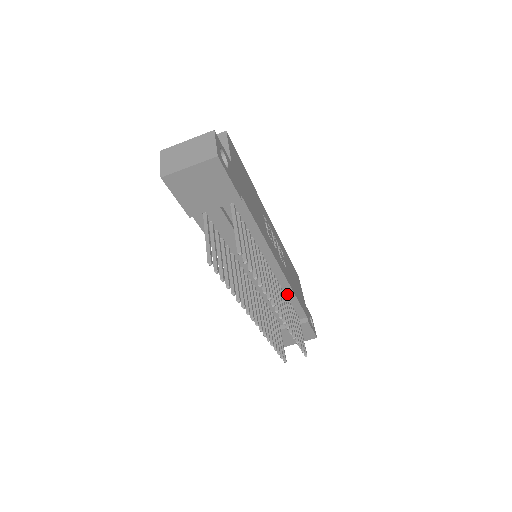
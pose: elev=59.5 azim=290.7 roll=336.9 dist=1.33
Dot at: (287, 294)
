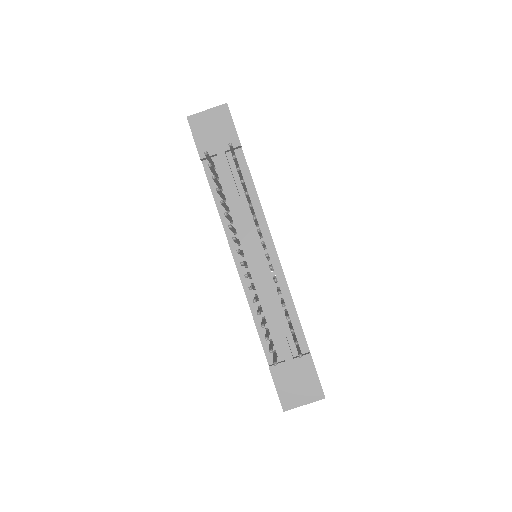
Dot at: (284, 297)
